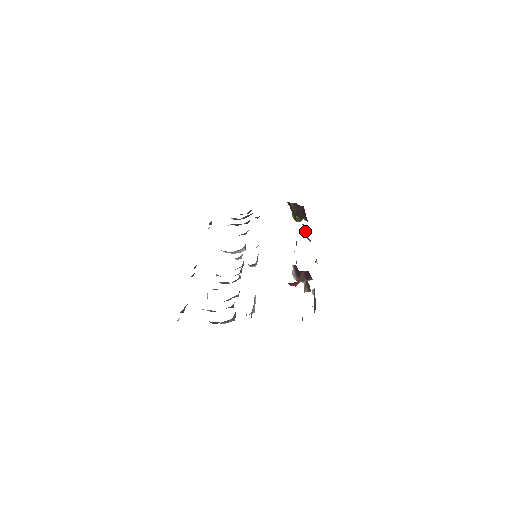
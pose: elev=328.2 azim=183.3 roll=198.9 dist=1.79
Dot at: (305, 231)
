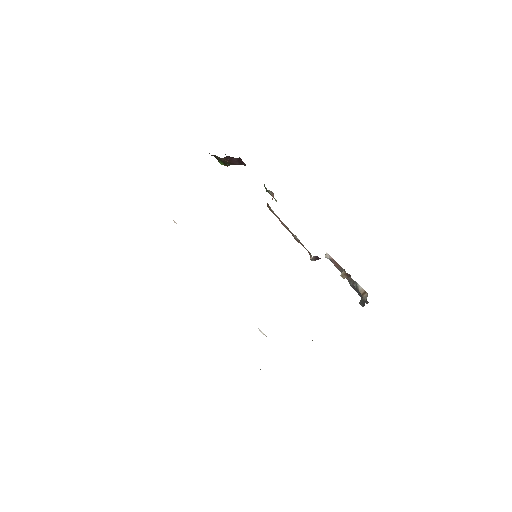
Dot at: (273, 195)
